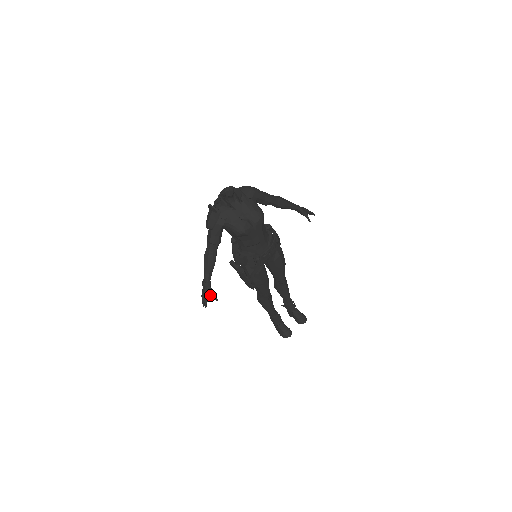
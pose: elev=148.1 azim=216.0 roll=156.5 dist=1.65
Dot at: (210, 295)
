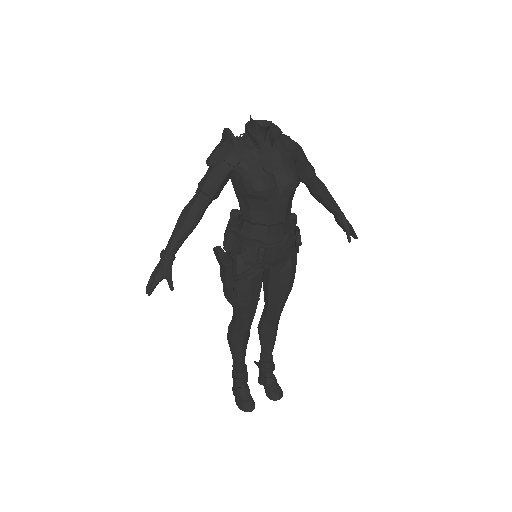
Dot at: (165, 276)
